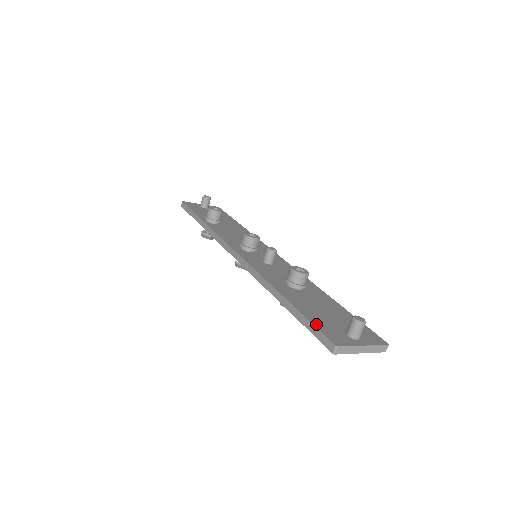
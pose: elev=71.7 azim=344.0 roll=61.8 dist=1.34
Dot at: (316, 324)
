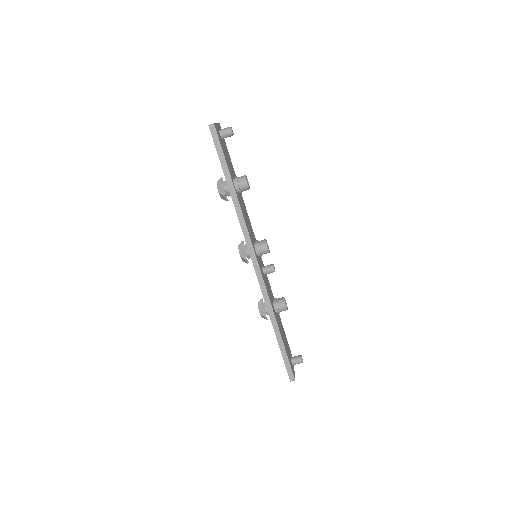
Dot at: (289, 360)
